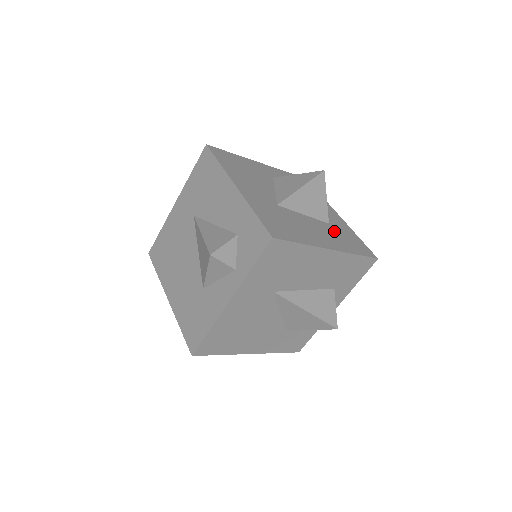
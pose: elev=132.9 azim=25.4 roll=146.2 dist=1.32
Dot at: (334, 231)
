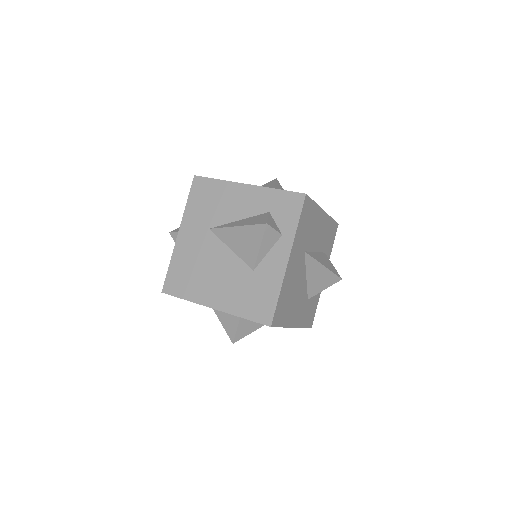
Dot at: occluded
